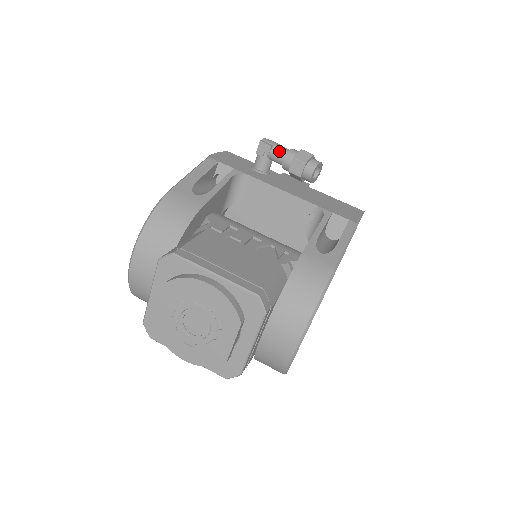
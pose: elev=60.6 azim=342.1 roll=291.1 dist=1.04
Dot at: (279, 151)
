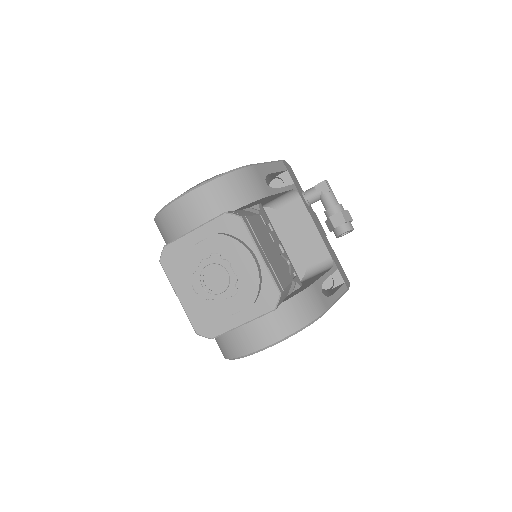
Dot at: (332, 198)
